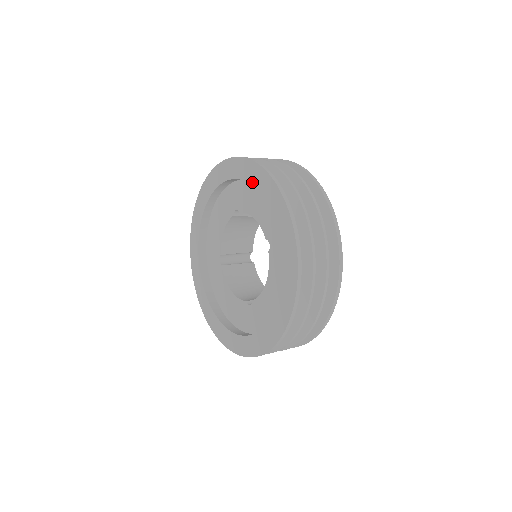
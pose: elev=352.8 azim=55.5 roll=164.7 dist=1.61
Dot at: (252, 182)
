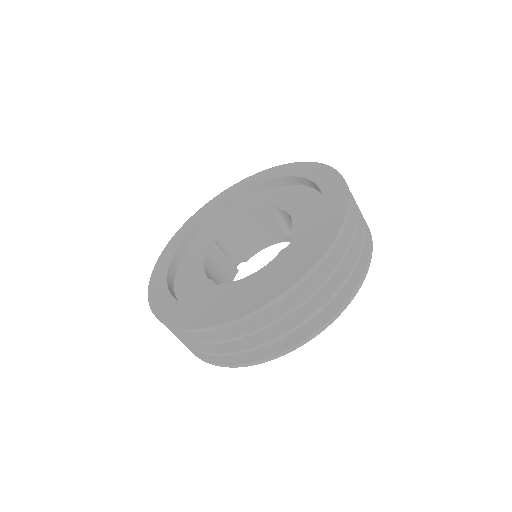
Dot at: (322, 185)
